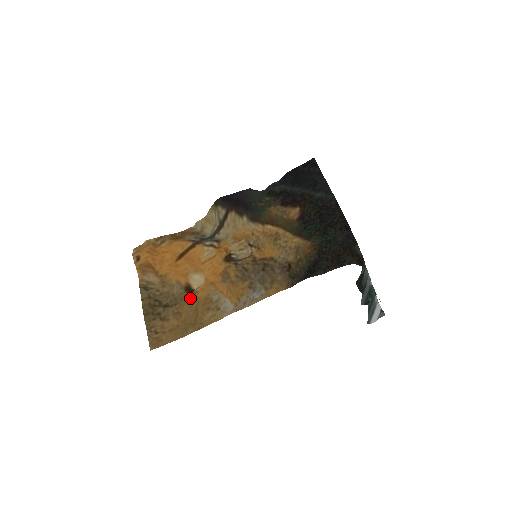
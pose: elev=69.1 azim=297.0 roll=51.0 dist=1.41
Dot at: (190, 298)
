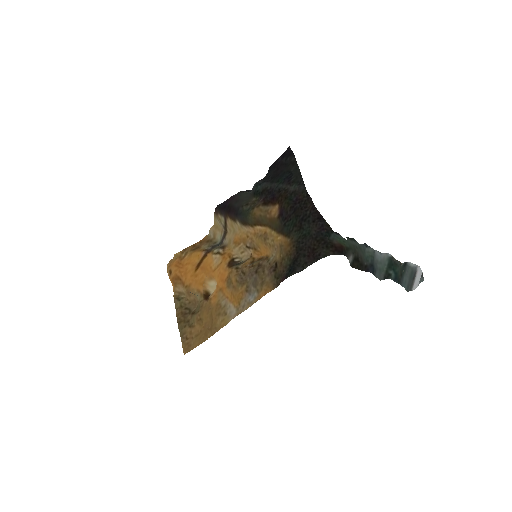
Dot at: (207, 305)
